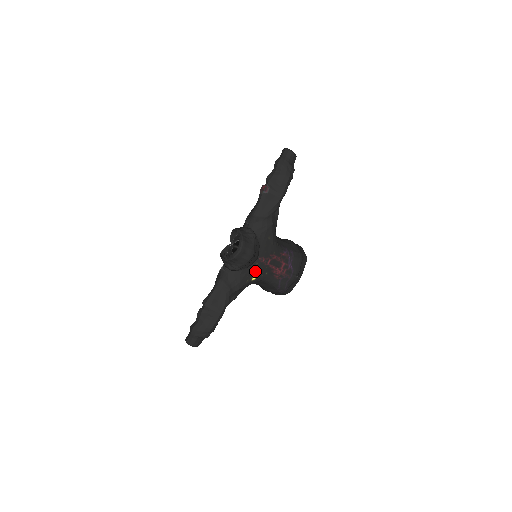
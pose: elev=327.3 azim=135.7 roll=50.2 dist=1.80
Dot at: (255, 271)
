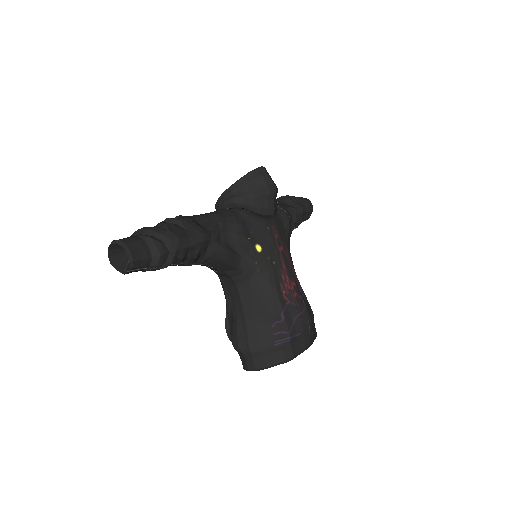
Dot at: (263, 238)
